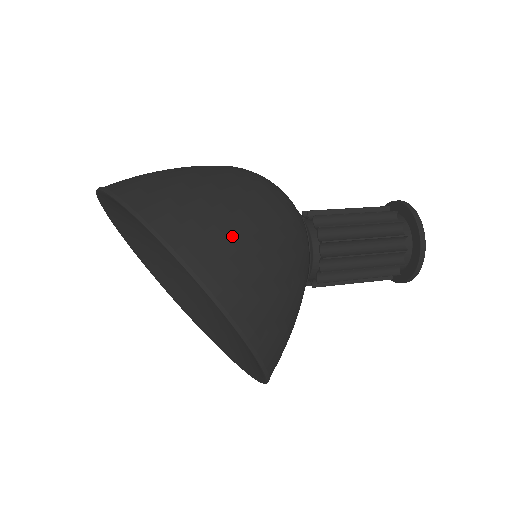
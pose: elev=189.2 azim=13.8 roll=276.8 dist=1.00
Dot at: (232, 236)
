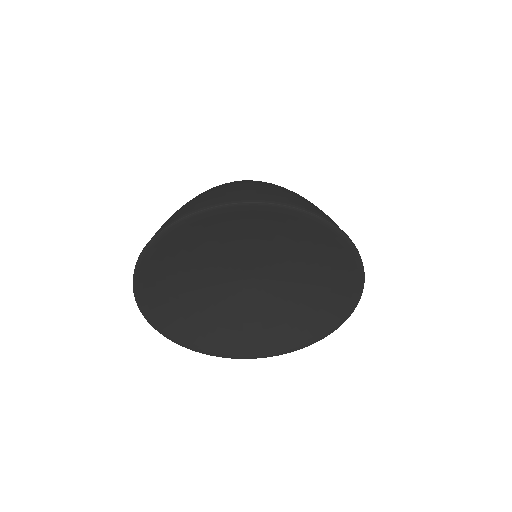
Dot at: occluded
